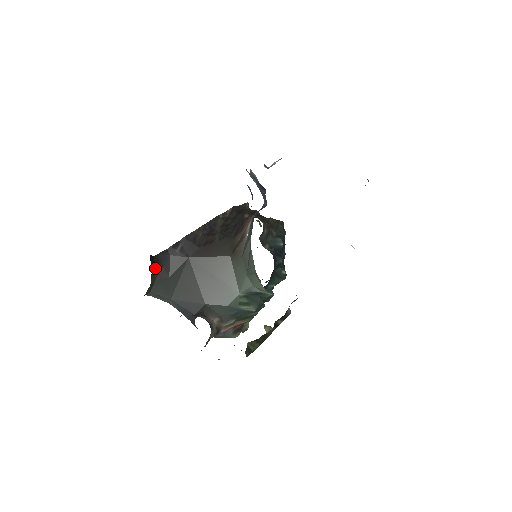
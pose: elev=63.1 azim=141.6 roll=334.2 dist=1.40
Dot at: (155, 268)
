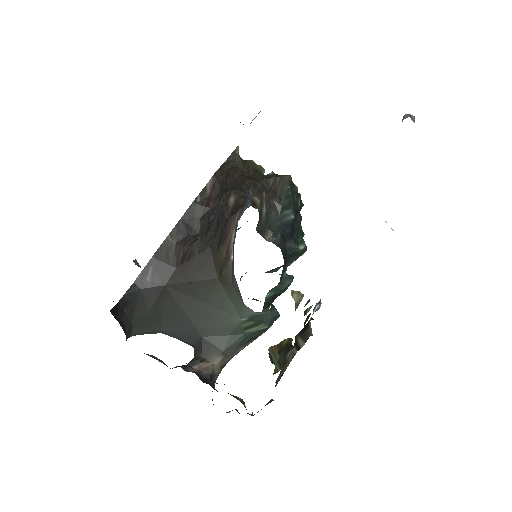
Dot at: (125, 314)
